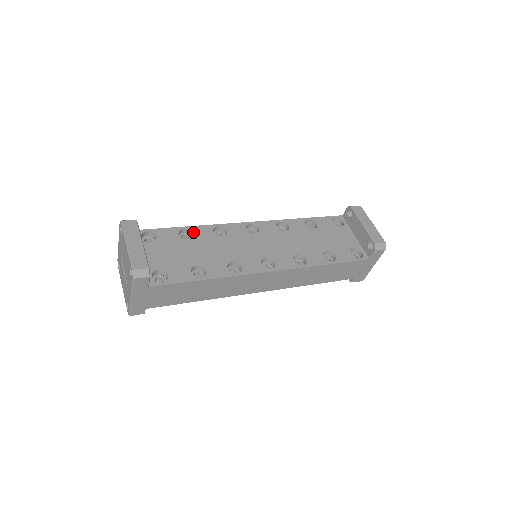
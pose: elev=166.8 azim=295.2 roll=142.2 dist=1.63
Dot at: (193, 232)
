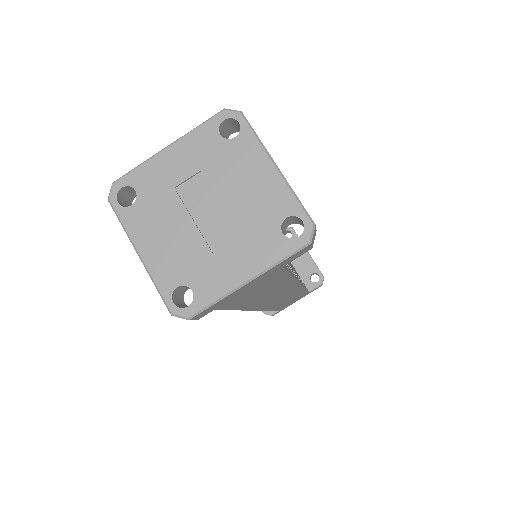
Dot at: occluded
